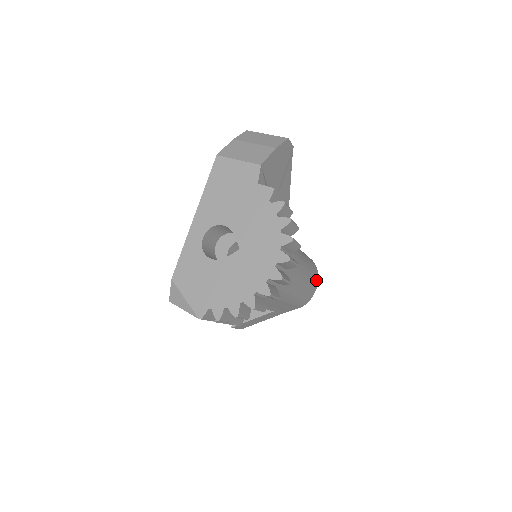
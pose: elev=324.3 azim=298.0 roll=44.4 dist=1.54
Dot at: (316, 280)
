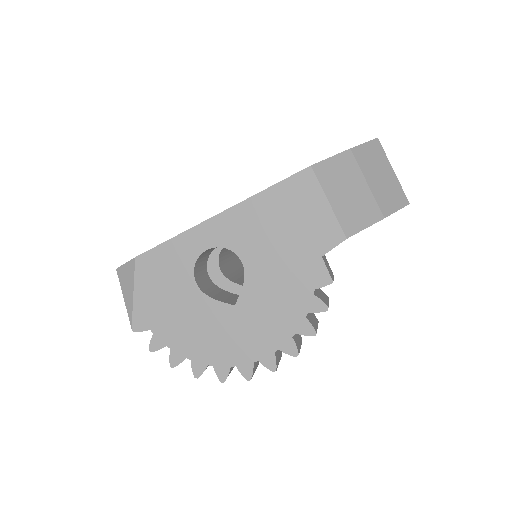
Dot at: occluded
